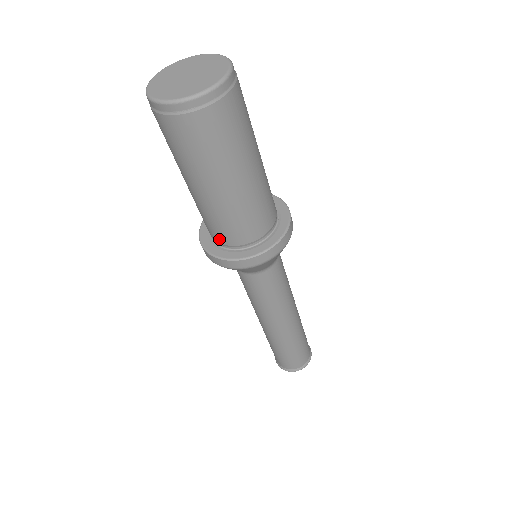
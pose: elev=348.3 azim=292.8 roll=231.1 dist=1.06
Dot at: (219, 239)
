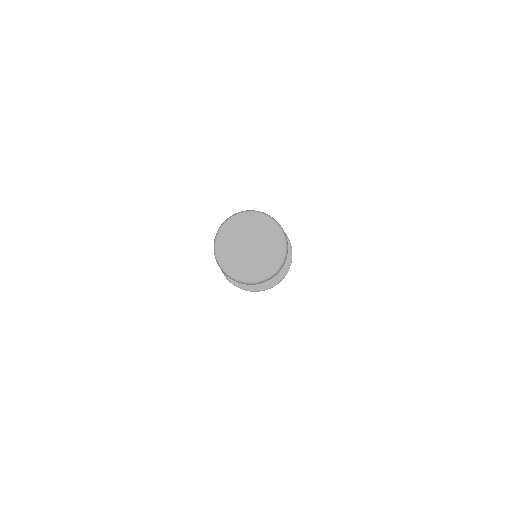
Dot at: occluded
